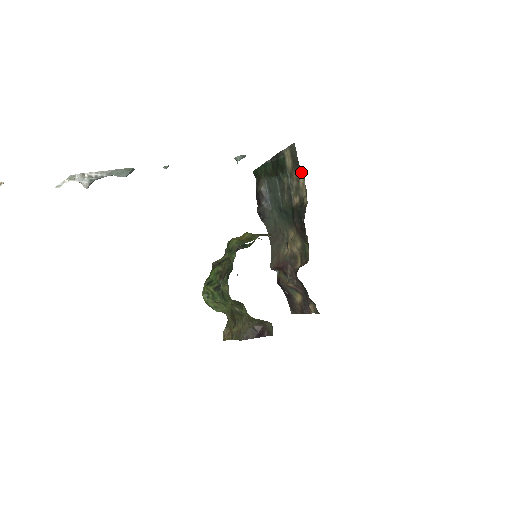
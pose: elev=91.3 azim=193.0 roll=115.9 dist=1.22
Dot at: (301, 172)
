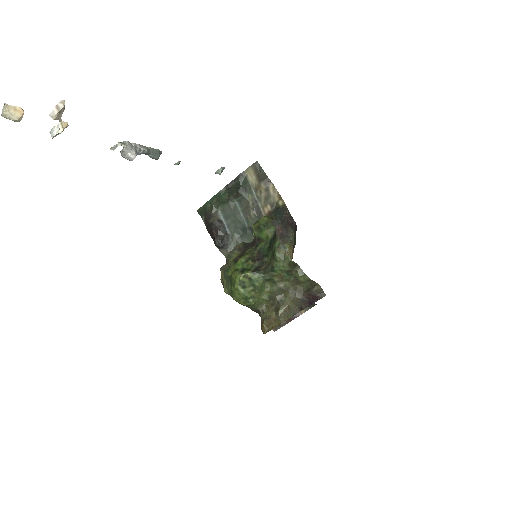
Dot at: (270, 182)
